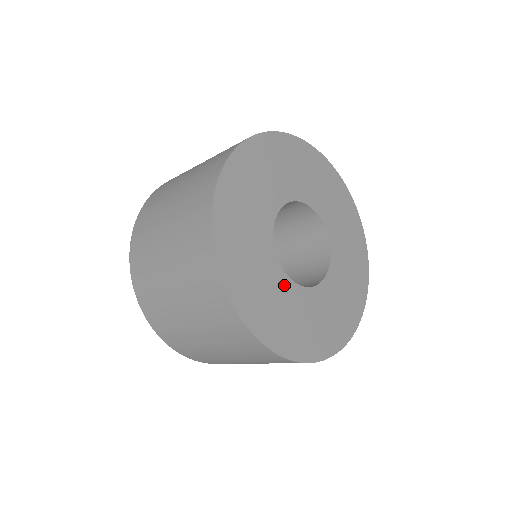
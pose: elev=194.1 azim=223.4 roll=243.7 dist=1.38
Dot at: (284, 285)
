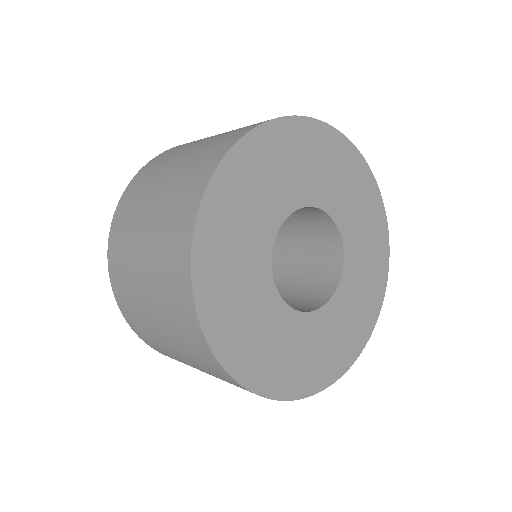
Dot at: (263, 281)
